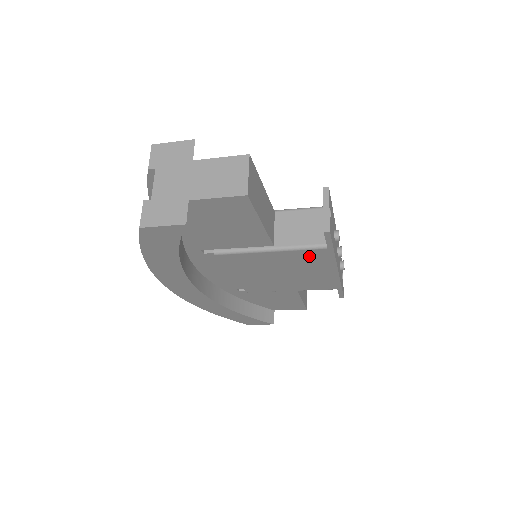
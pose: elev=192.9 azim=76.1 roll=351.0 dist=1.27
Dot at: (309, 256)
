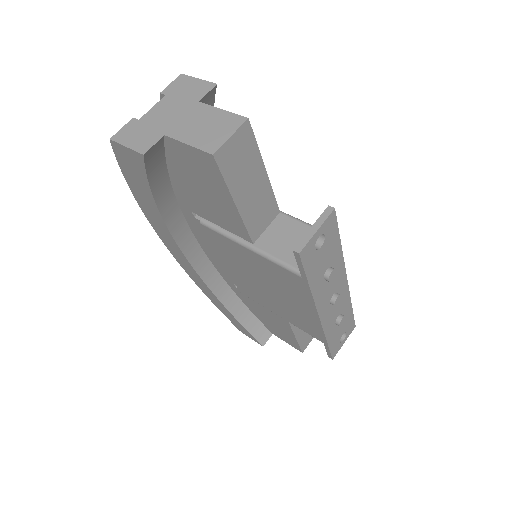
Dot at: (286, 277)
